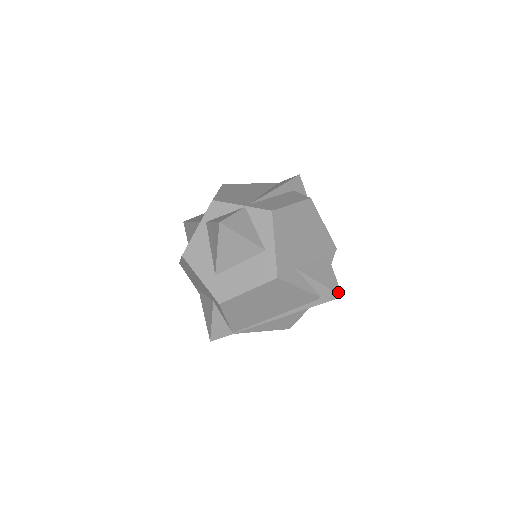
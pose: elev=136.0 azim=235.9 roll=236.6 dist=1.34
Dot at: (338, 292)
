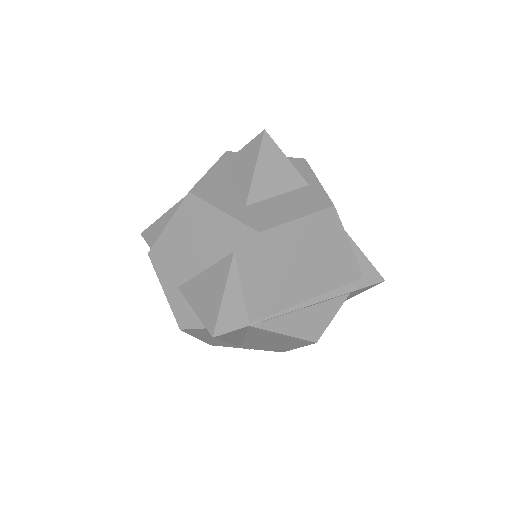
Dot at: (379, 274)
